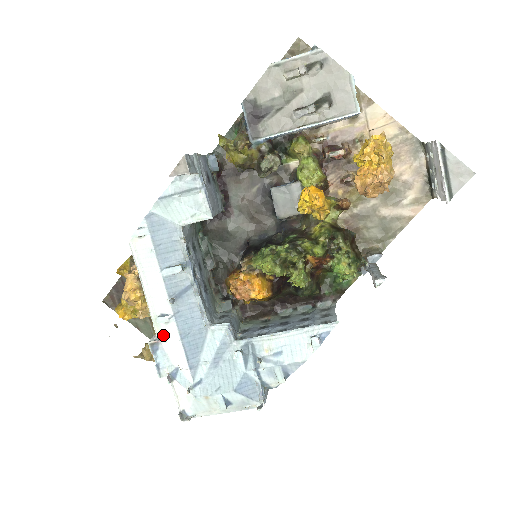
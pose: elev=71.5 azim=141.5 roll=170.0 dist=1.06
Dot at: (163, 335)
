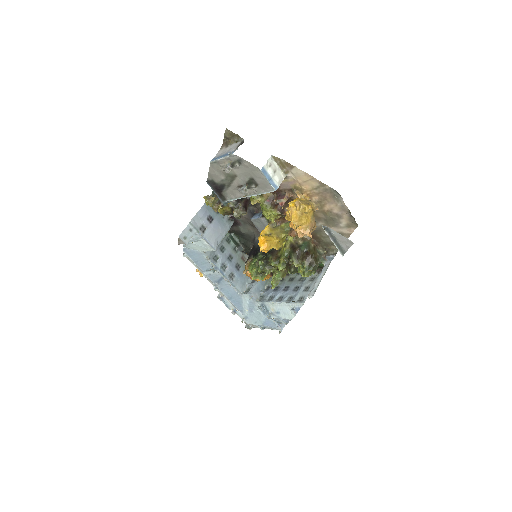
Dot at: (222, 294)
